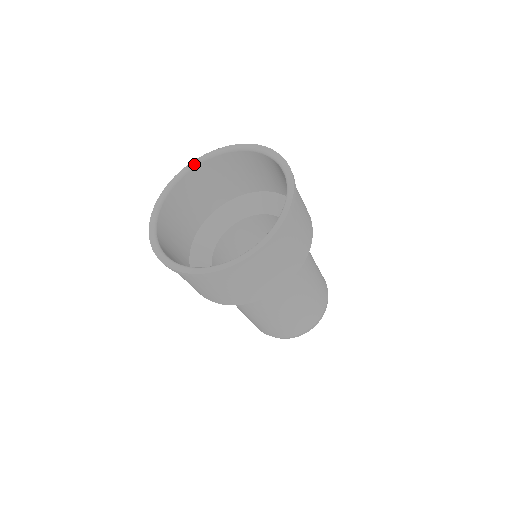
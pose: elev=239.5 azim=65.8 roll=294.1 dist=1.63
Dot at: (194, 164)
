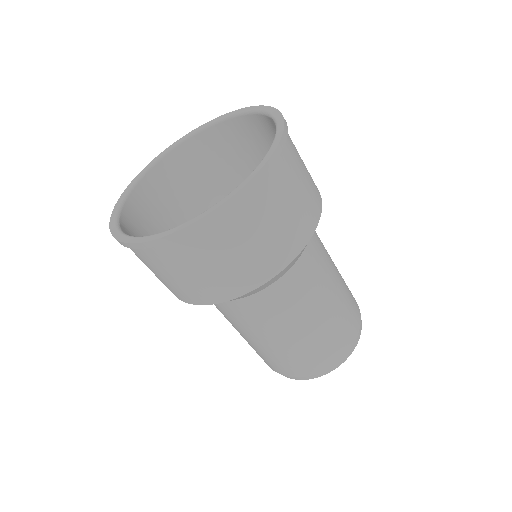
Dot at: (182, 139)
